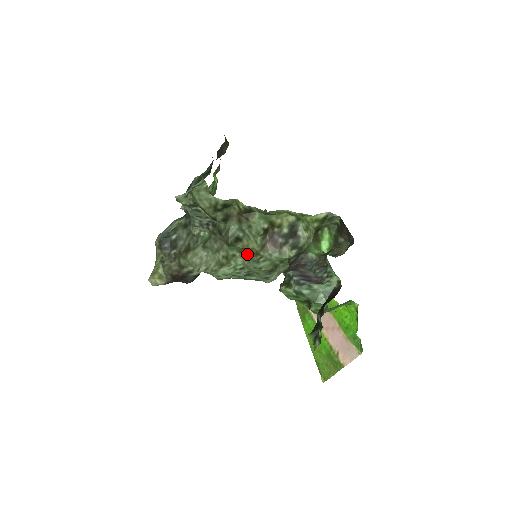
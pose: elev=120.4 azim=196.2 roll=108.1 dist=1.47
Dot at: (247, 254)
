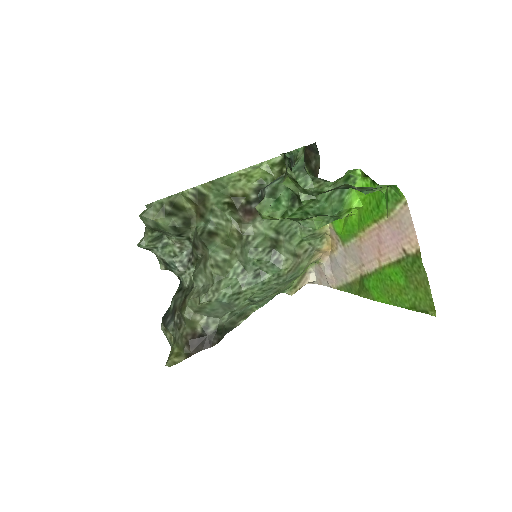
Dot at: (236, 248)
